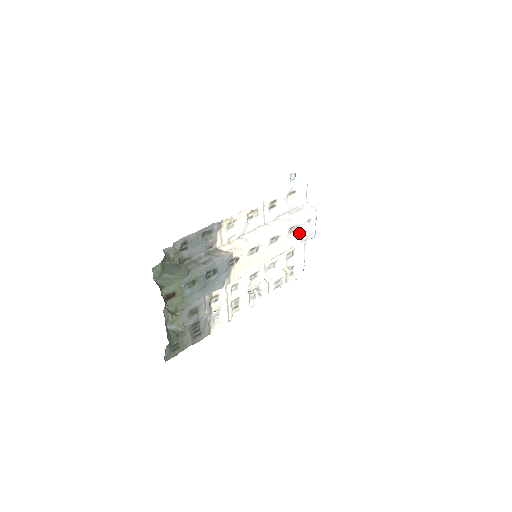
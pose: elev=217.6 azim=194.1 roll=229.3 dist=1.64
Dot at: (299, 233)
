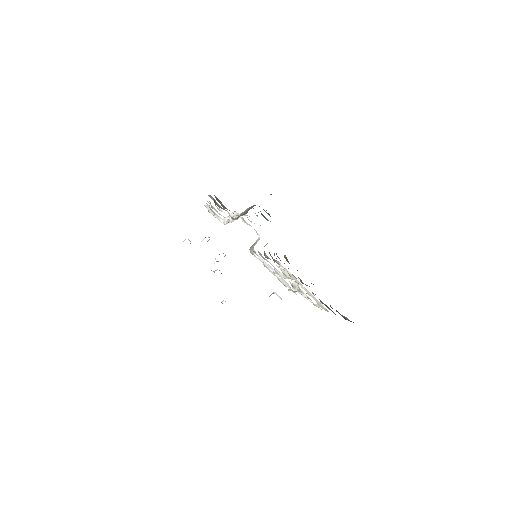
Dot at: occluded
